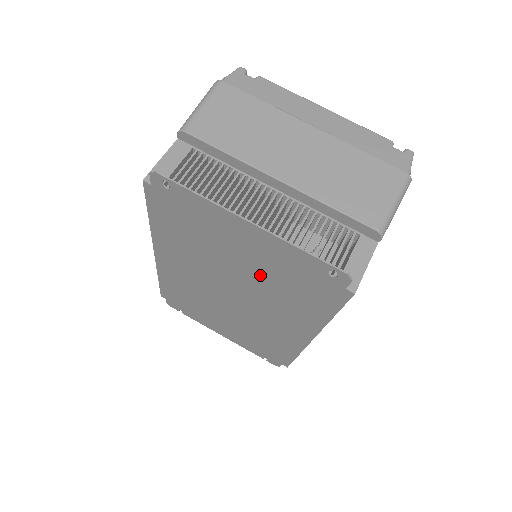
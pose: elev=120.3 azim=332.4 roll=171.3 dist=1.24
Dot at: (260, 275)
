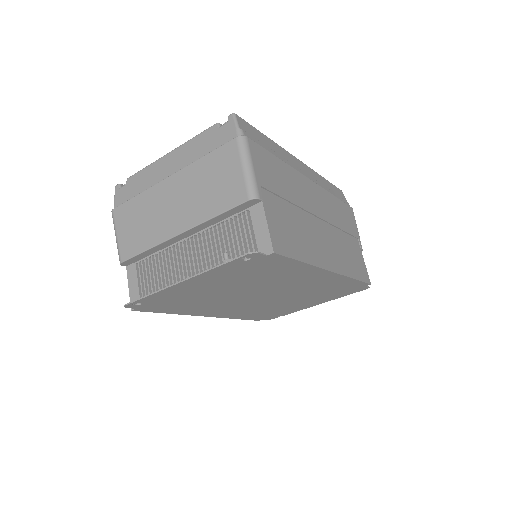
Dot at: (242, 284)
